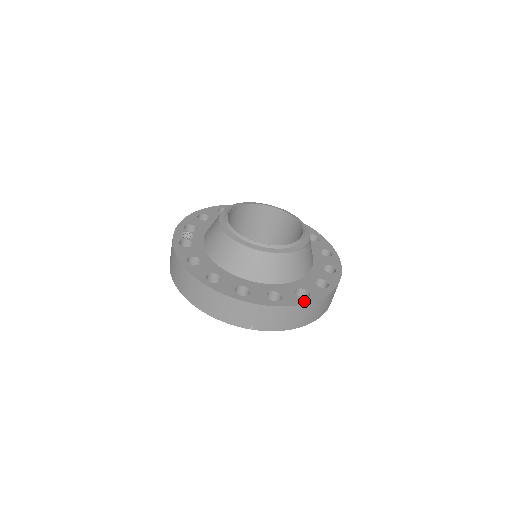
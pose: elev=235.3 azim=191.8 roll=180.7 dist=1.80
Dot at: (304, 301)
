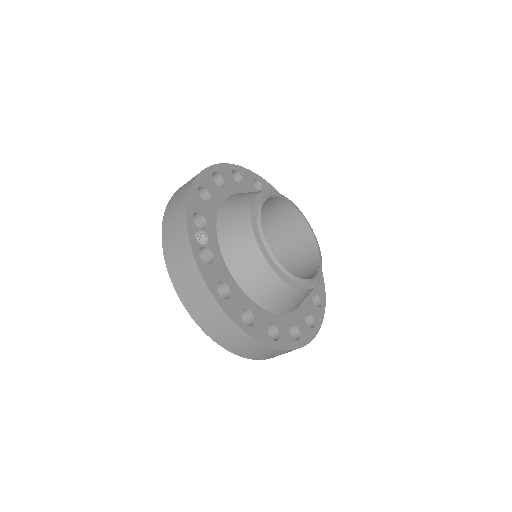
Dot at: (314, 333)
